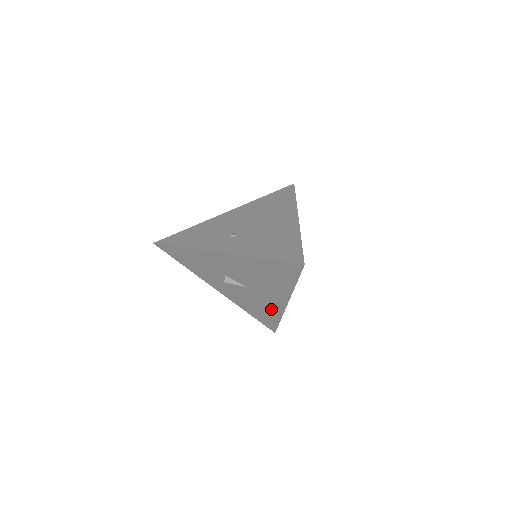
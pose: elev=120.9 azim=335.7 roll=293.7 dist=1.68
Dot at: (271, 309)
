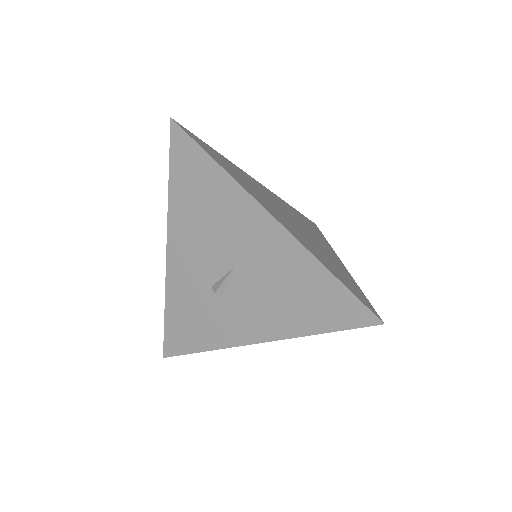
Dot at: (291, 263)
